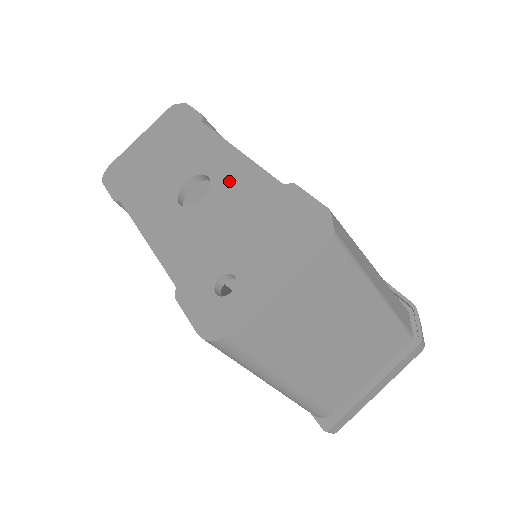
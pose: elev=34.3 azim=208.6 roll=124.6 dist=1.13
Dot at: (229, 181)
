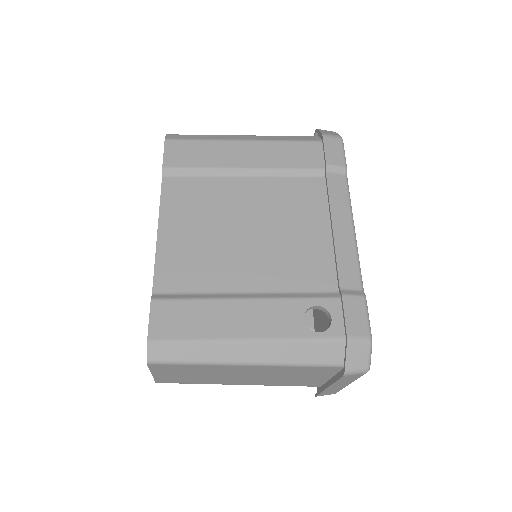
Dot at: occluded
